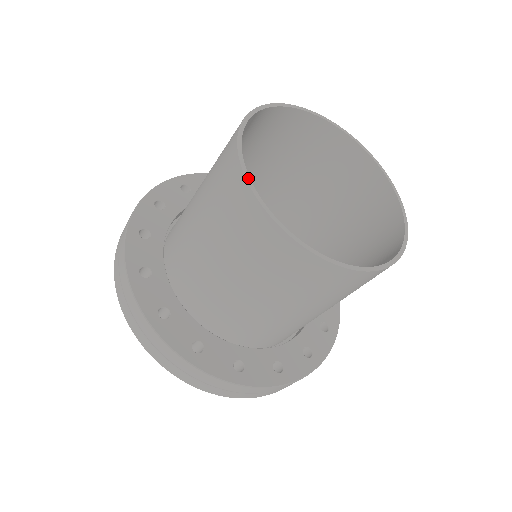
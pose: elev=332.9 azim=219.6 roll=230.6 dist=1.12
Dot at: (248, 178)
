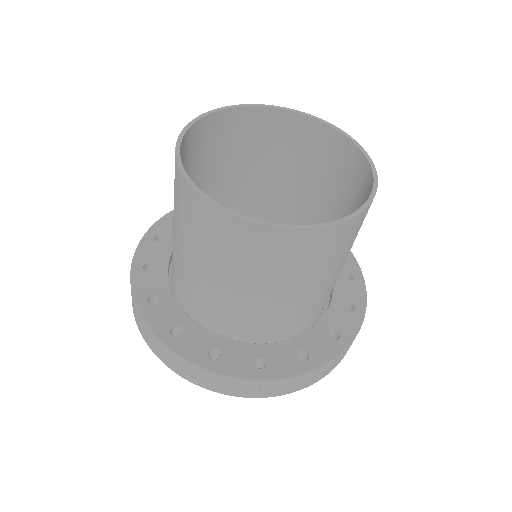
Dot at: (185, 131)
